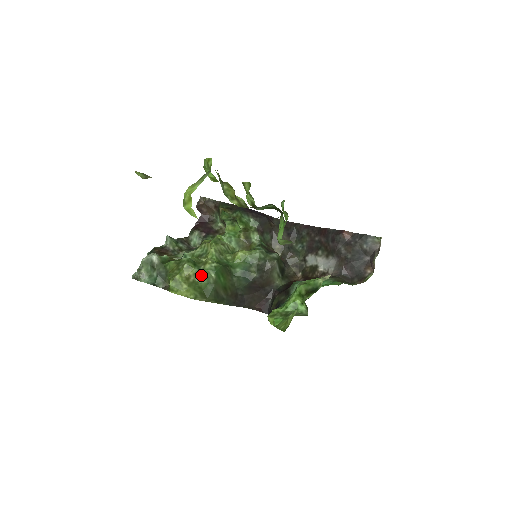
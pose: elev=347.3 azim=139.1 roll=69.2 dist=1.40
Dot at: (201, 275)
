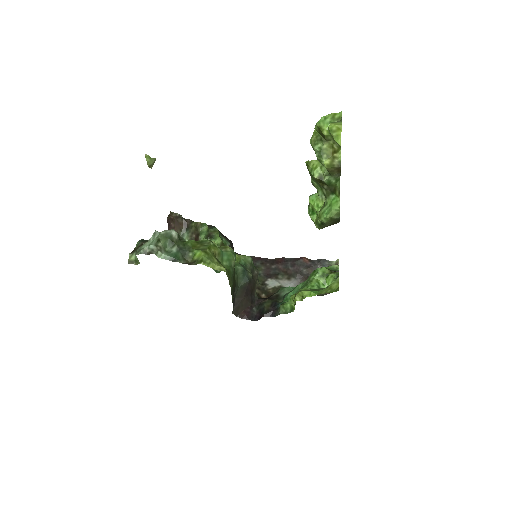
Dot at: (223, 257)
